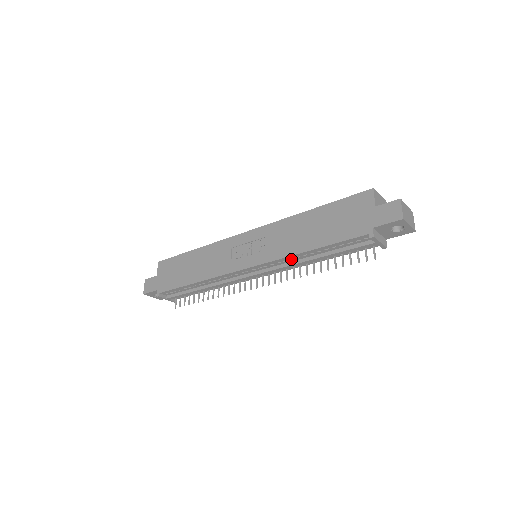
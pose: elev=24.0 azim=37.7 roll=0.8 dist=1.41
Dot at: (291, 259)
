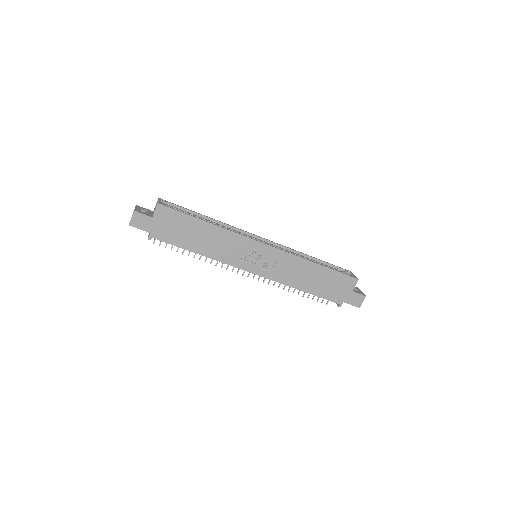
Dot at: occluded
